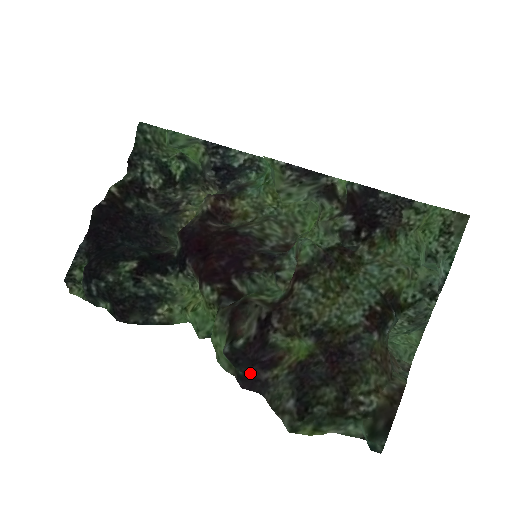
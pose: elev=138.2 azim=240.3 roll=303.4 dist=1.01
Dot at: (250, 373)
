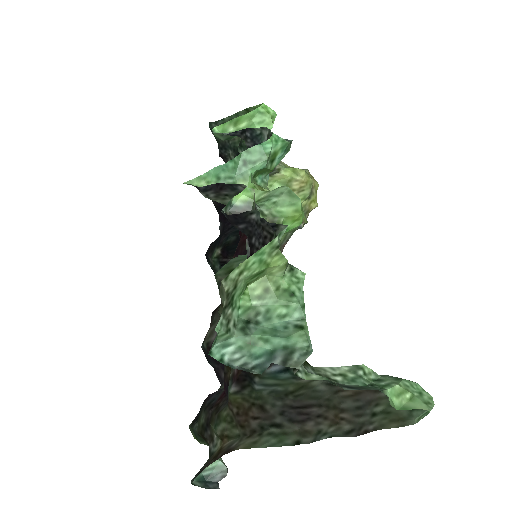
Dot at: (216, 369)
